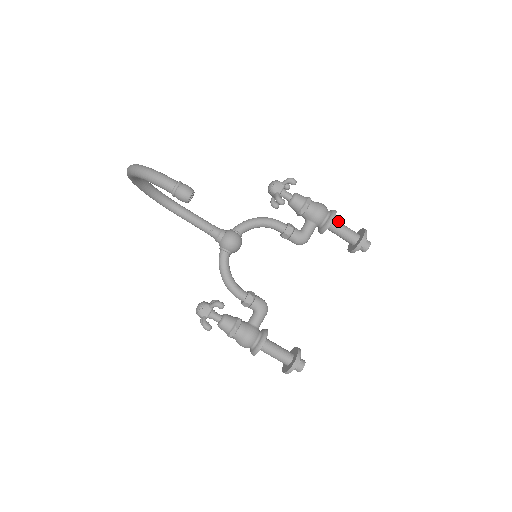
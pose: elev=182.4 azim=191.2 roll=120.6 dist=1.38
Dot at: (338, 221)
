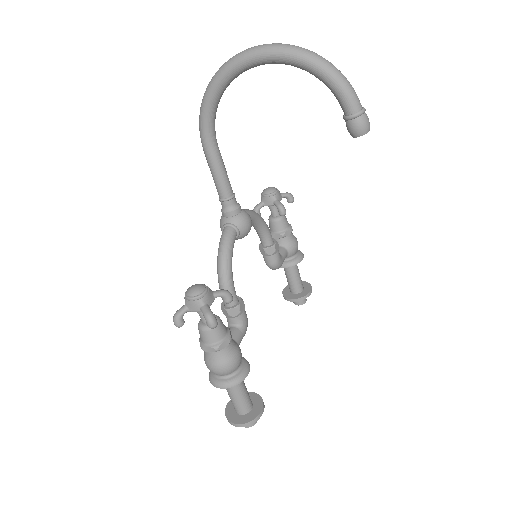
Dot at: occluded
